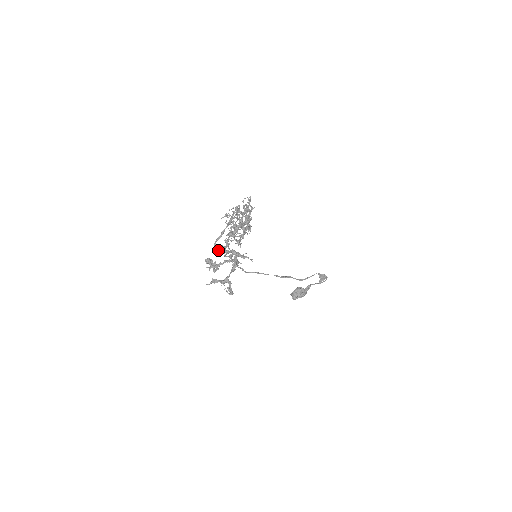
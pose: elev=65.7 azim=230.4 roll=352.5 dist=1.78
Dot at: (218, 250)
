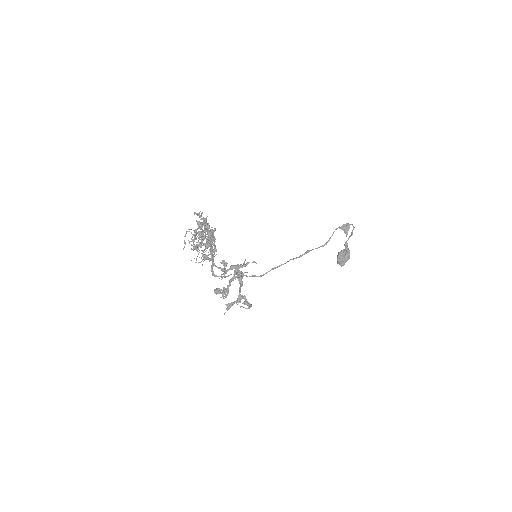
Dot at: (217, 276)
